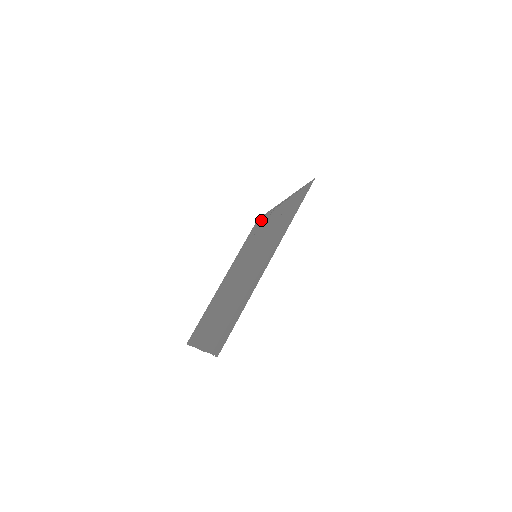
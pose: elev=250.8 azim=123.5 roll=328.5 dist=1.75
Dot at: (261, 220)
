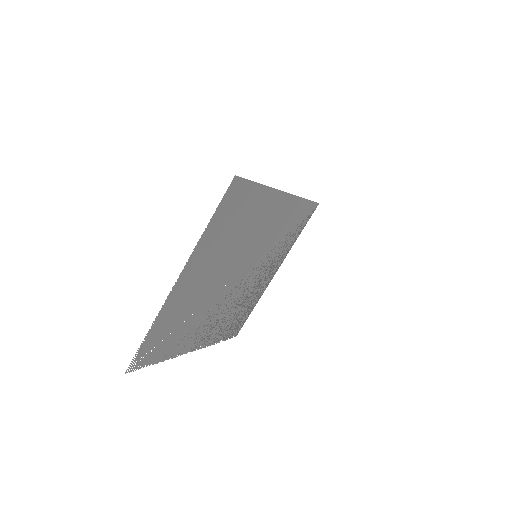
Dot at: (245, 316)
